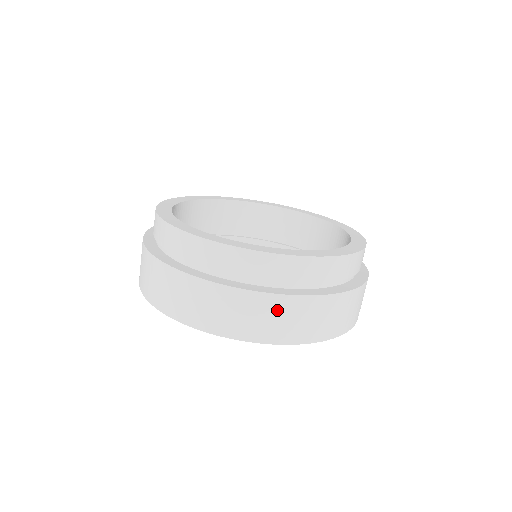
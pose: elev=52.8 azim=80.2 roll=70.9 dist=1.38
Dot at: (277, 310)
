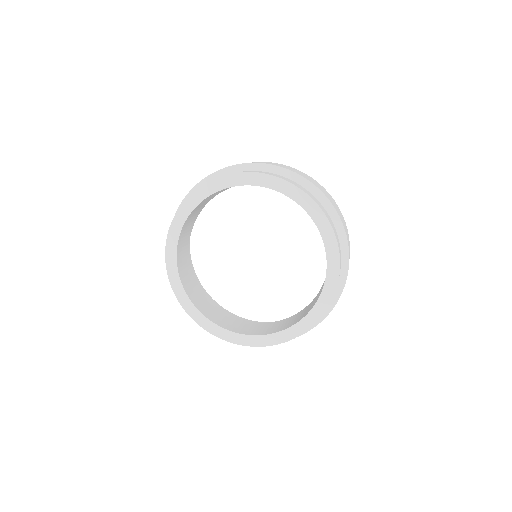
Dot at: occluded
